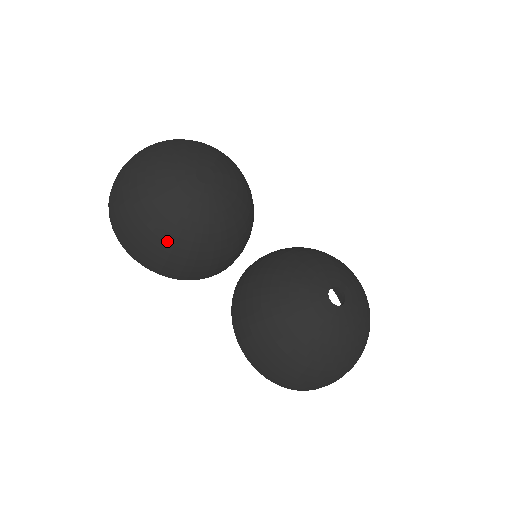
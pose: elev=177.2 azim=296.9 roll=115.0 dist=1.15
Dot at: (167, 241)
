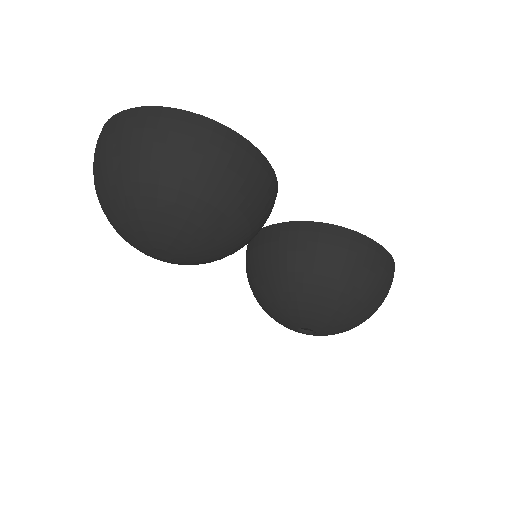
Dot at: occluded
